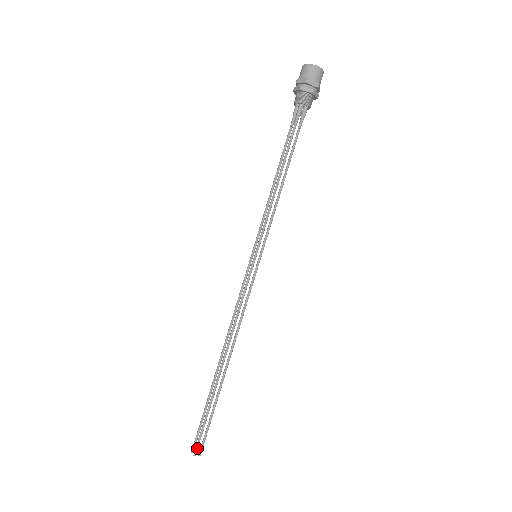
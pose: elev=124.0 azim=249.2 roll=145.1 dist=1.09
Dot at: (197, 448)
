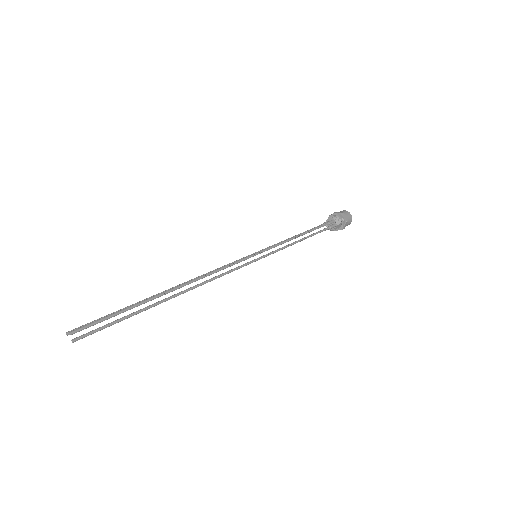
Dot at: (81, 329)
